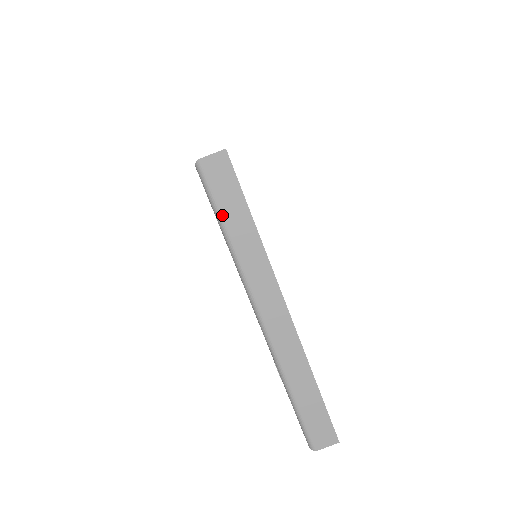
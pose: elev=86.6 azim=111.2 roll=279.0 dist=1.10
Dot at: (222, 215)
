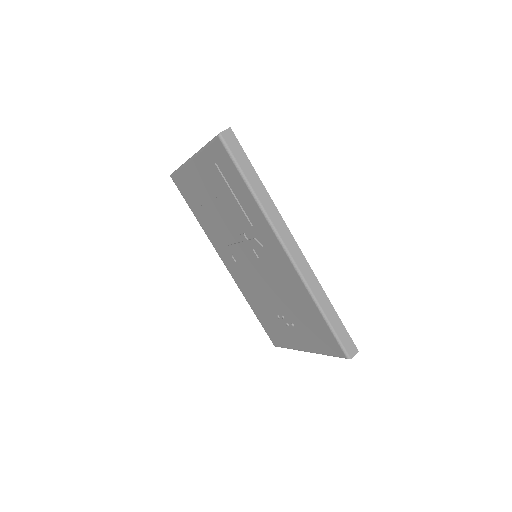
Dot at: occluded
